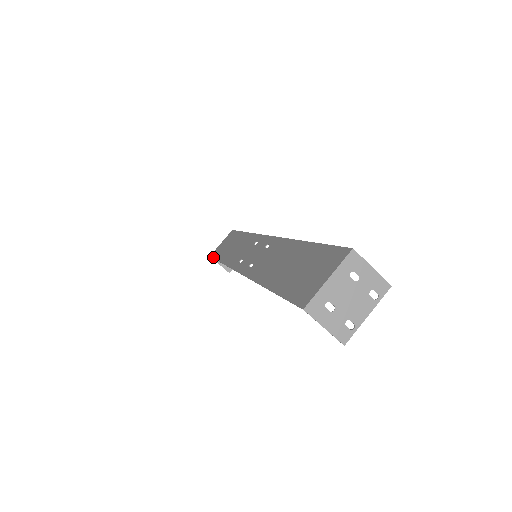
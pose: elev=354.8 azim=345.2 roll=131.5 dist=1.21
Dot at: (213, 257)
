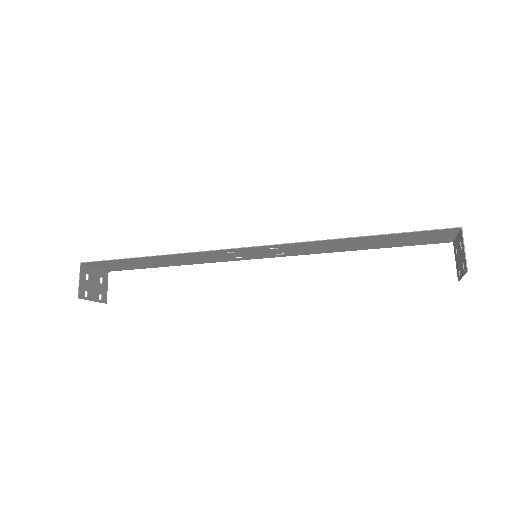
Dot at: (104, 260)
